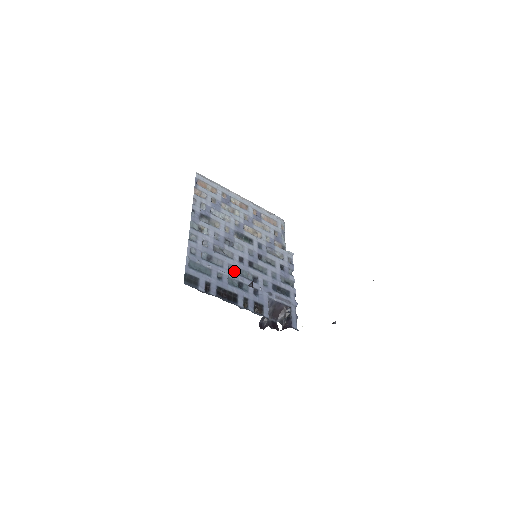
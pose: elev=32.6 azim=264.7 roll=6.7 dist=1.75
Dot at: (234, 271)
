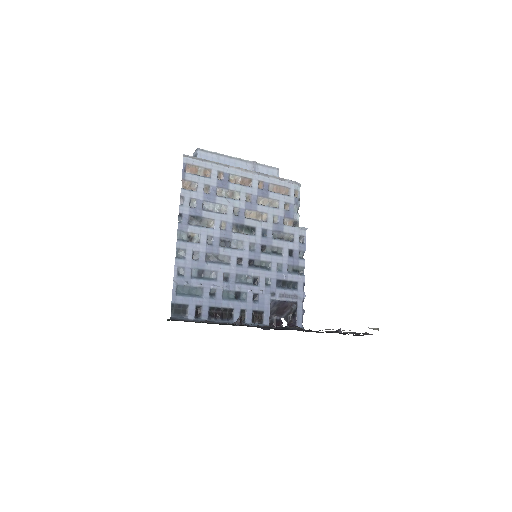
Dot at: (230, 280)
